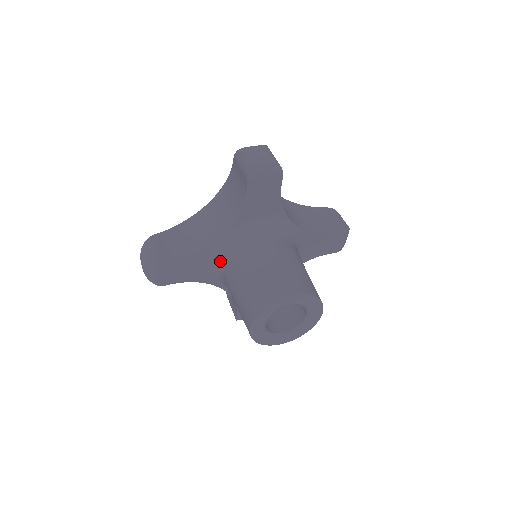
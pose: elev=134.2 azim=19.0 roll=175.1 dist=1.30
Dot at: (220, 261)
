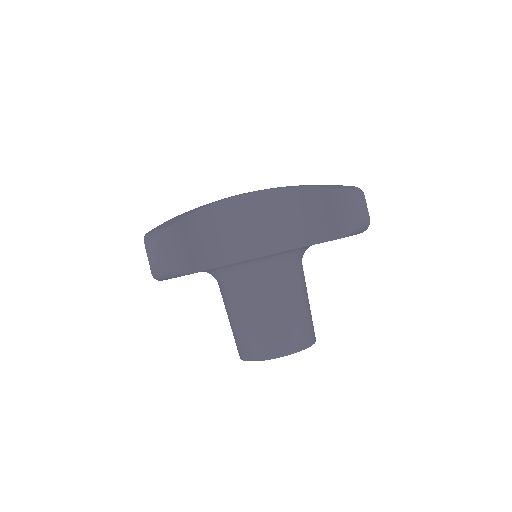
Dot at: (238, 271)
